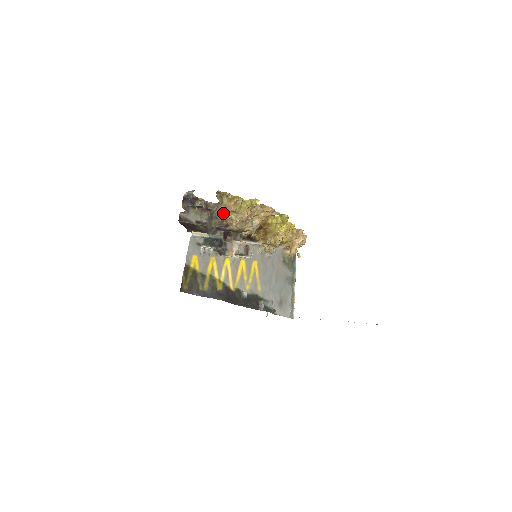
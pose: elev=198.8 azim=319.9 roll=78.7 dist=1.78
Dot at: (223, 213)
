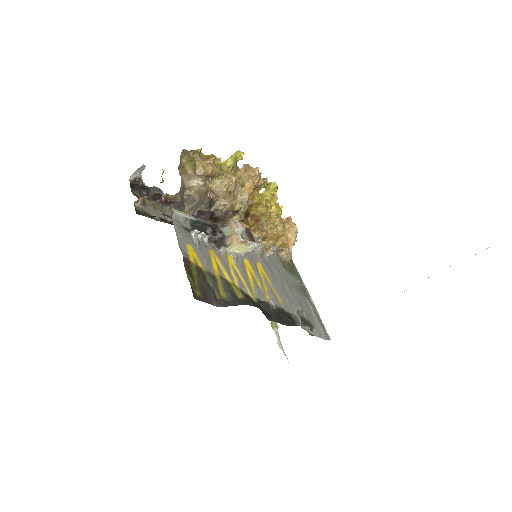
Dot at: (201, 183)
